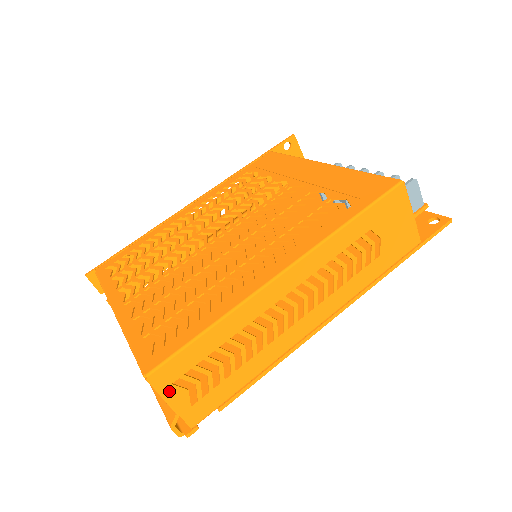
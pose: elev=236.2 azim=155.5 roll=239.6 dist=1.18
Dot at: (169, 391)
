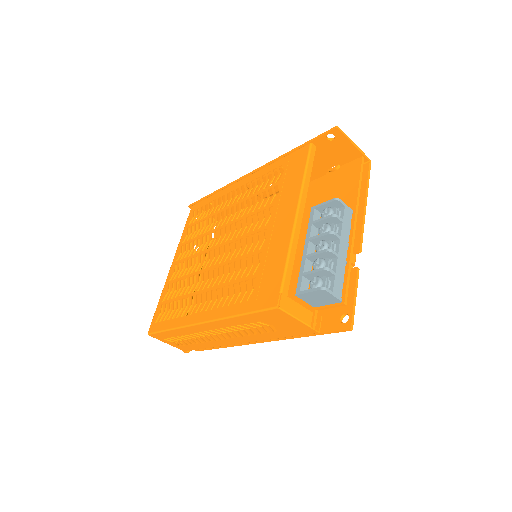
Dot at: (163, 340)
